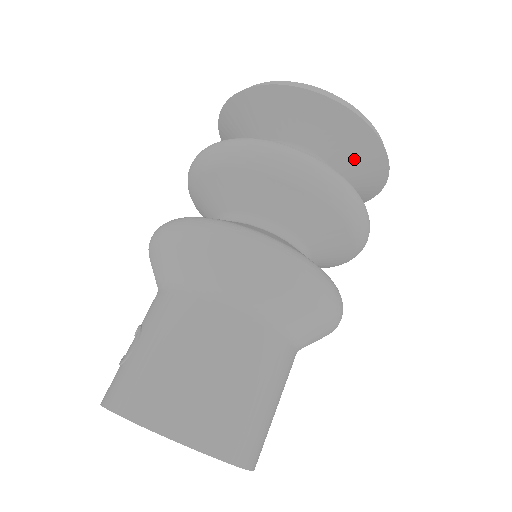
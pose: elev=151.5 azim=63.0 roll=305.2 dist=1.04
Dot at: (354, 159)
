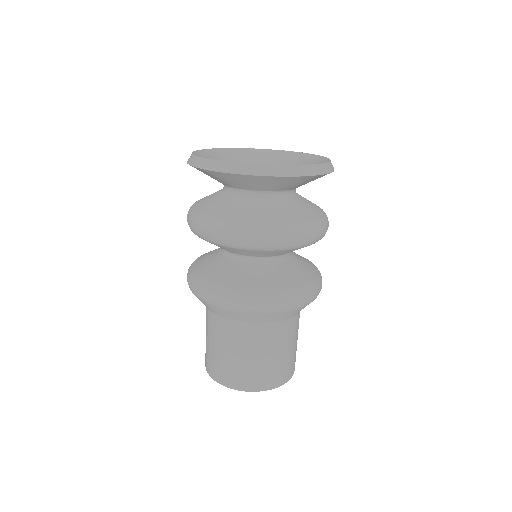
Dot at: (247, 183)
